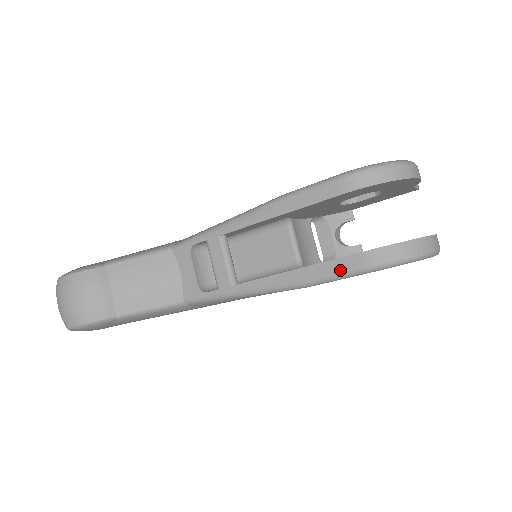
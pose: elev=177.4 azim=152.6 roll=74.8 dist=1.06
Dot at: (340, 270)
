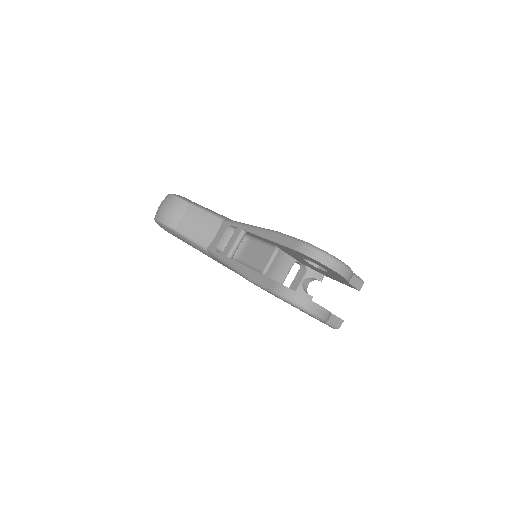
Dot at: (264, 283)
